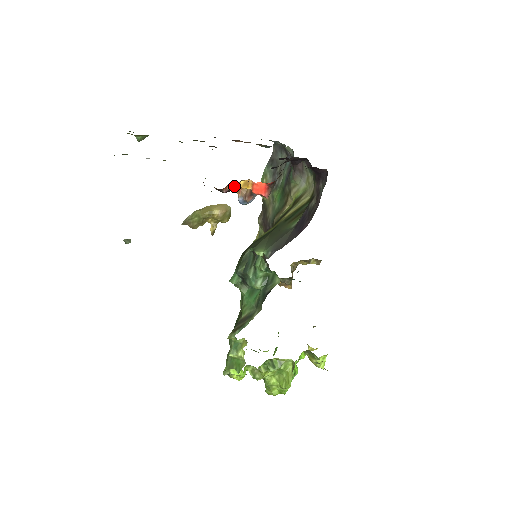
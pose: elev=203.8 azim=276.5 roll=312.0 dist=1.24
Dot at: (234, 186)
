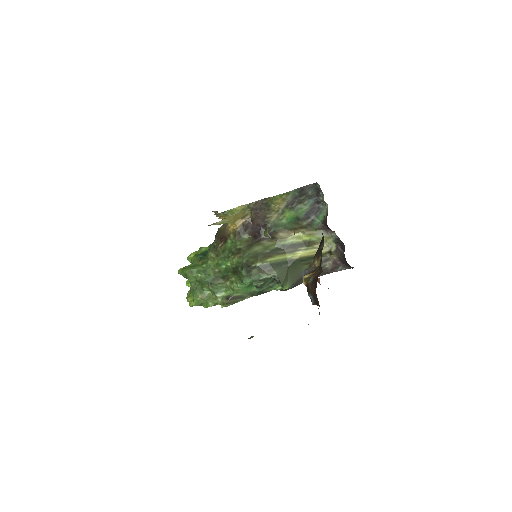
Dot at: occluded
